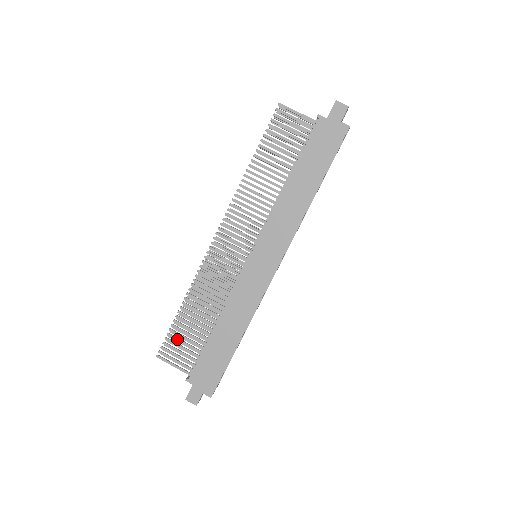
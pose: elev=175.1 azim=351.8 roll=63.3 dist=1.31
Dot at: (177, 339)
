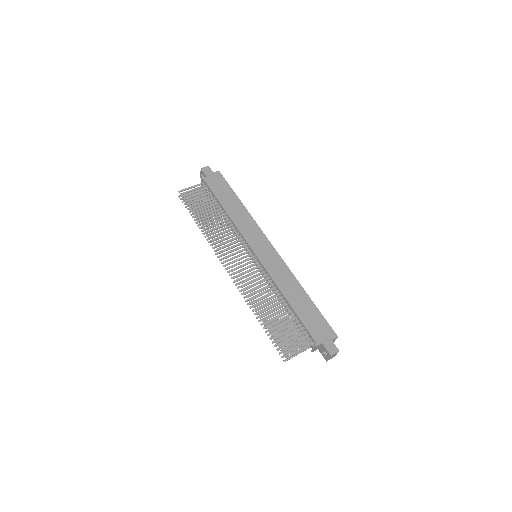
Dot at: (282, 335)
